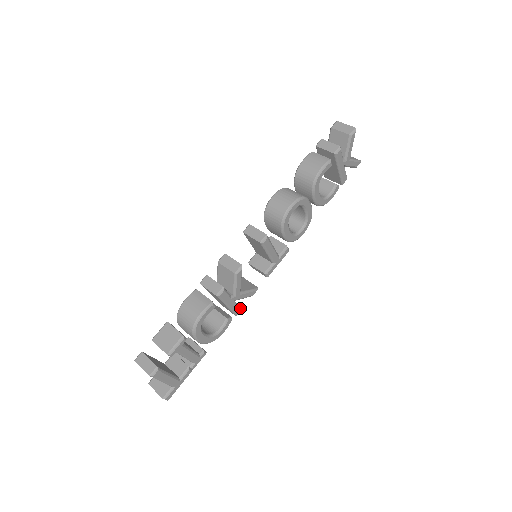
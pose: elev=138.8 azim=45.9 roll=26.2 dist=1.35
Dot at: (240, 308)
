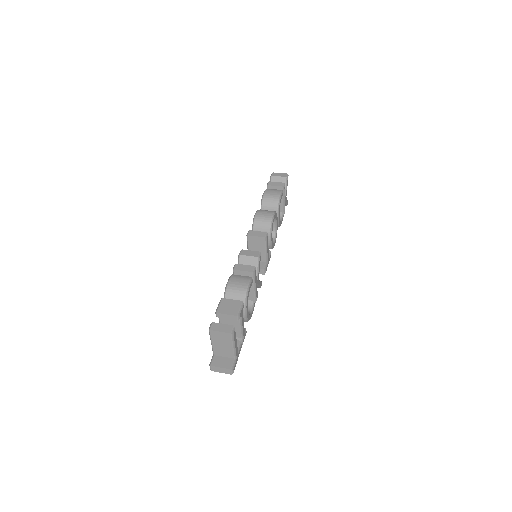
Dot at: (257, 295)
